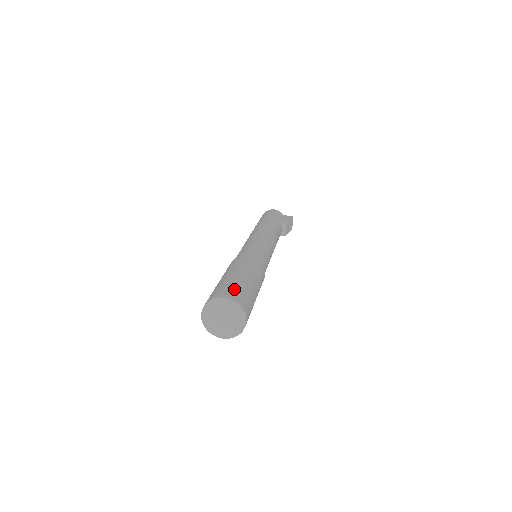
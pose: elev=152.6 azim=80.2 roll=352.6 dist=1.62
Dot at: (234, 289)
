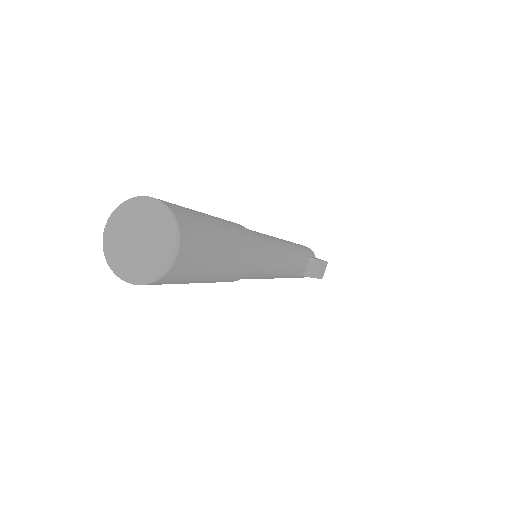
Dot at: (183, 208)
